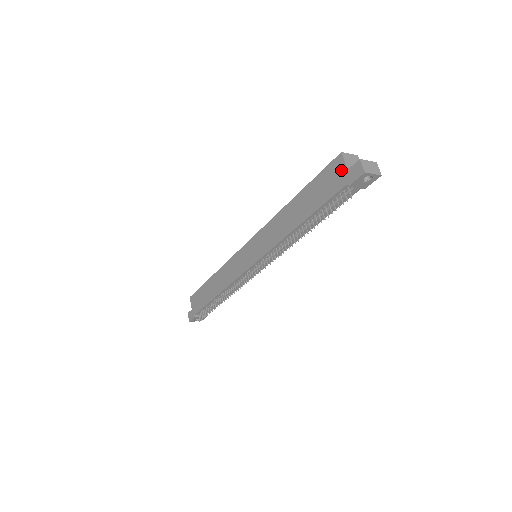
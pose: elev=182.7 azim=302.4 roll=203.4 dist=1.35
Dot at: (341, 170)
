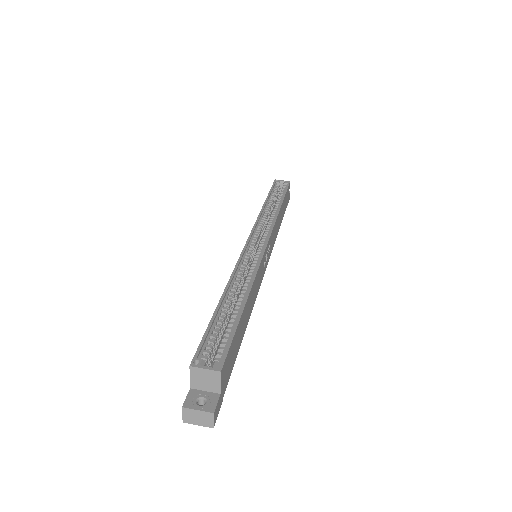
Dot at: occluded
